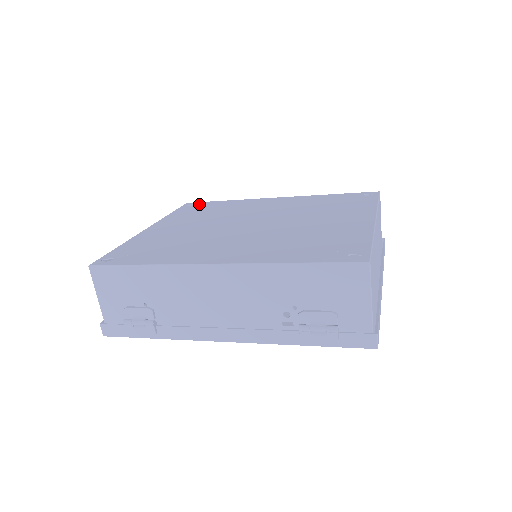
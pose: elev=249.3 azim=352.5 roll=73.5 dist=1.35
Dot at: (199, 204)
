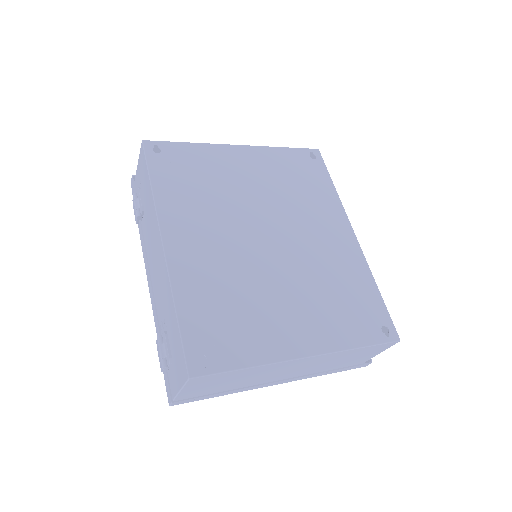
Dot at: (316, 163)
